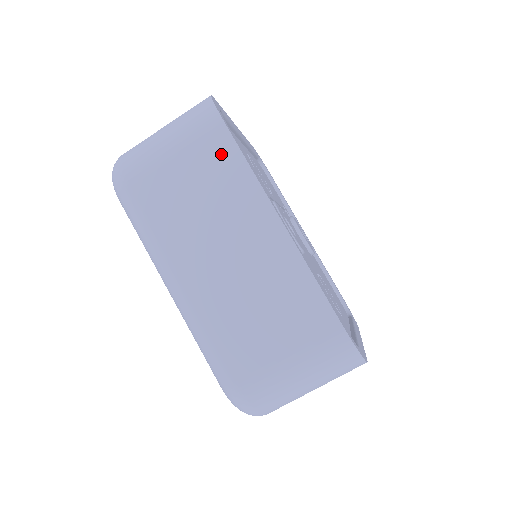
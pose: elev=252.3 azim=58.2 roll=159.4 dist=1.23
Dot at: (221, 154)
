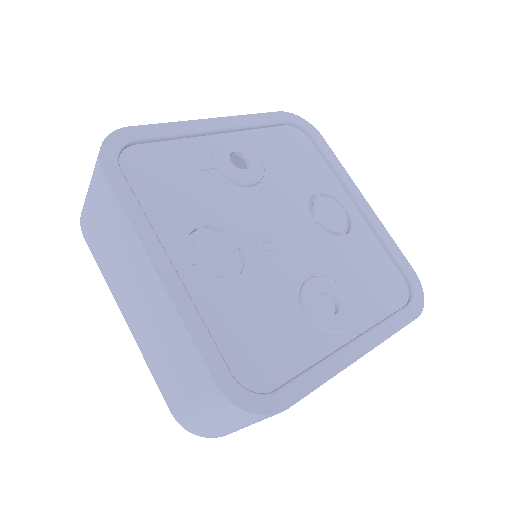
Dot at: occluded
